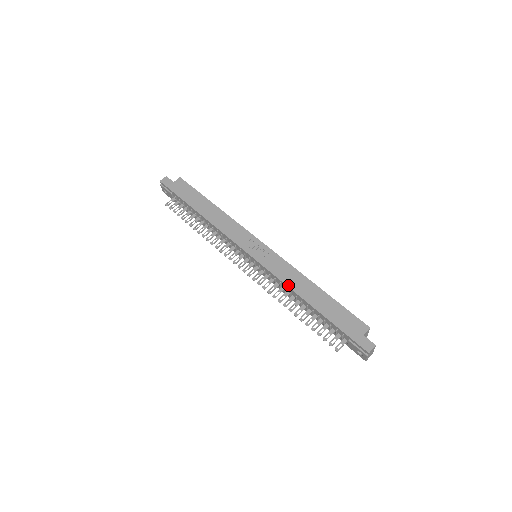
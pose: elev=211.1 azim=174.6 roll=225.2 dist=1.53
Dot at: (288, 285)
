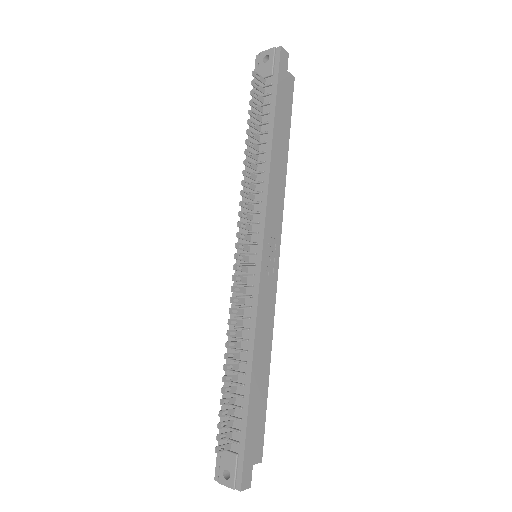
Dot at: (257, 333)
